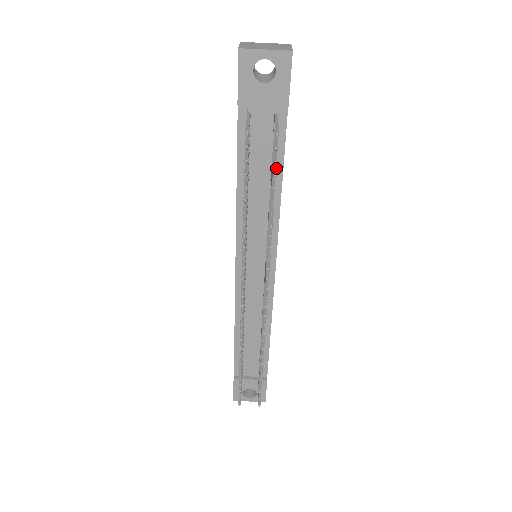
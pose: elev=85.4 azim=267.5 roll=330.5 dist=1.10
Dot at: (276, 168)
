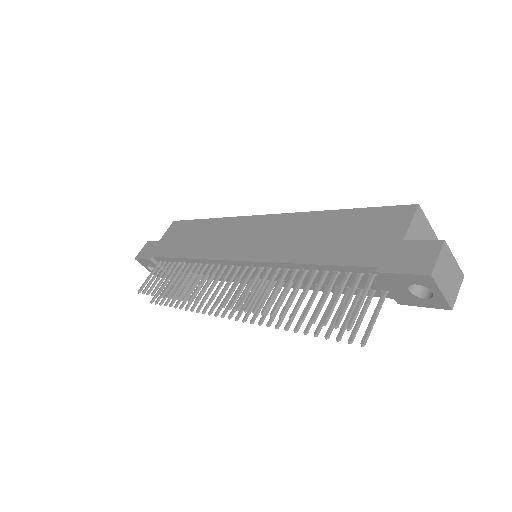
Dot at: occluded
